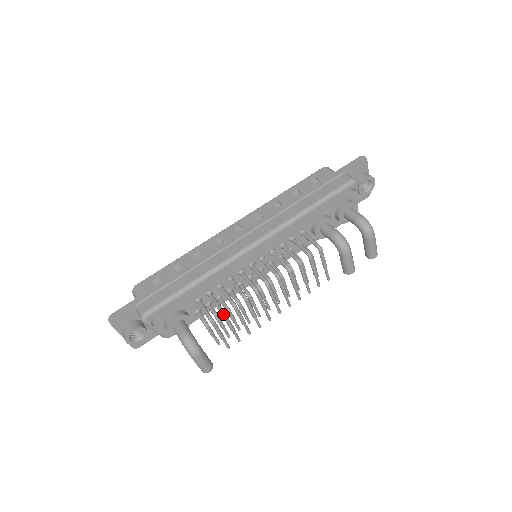
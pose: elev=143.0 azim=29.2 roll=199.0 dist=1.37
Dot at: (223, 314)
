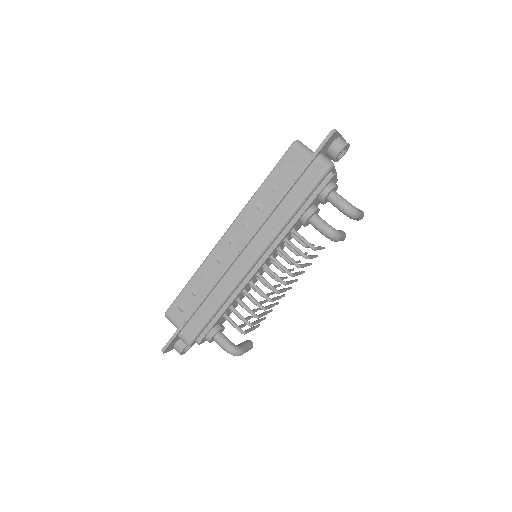
Dot at: (250, 326)
